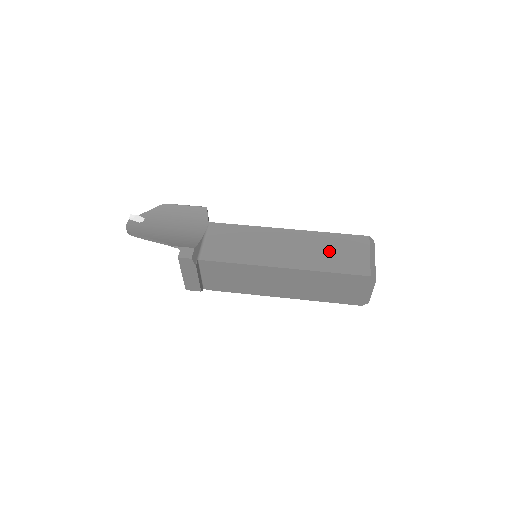
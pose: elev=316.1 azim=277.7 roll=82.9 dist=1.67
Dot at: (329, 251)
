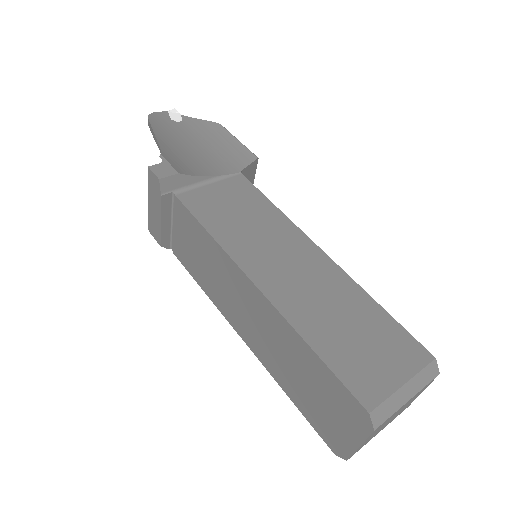
Dot at: (346, 322)
